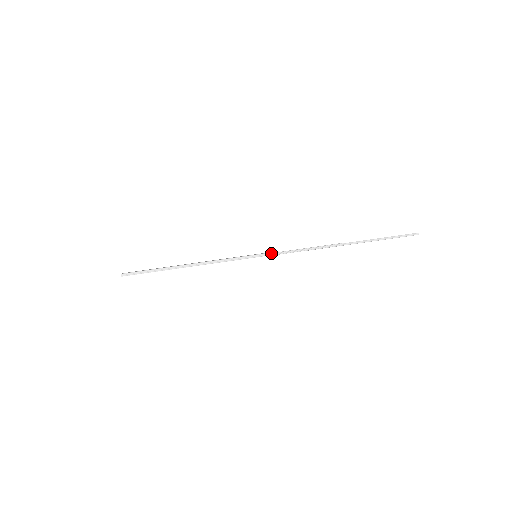
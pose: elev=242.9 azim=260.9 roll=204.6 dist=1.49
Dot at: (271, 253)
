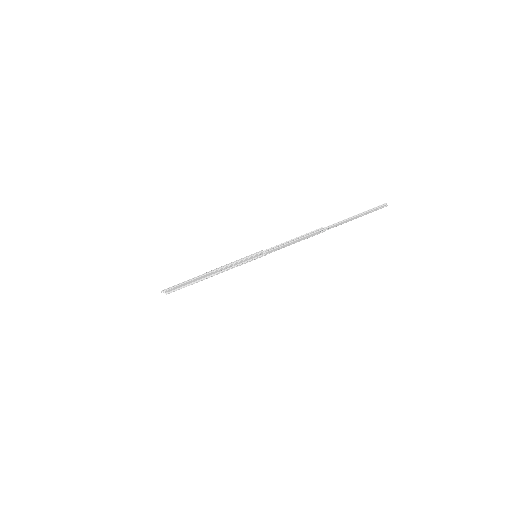
Dot at: (266, 249)
